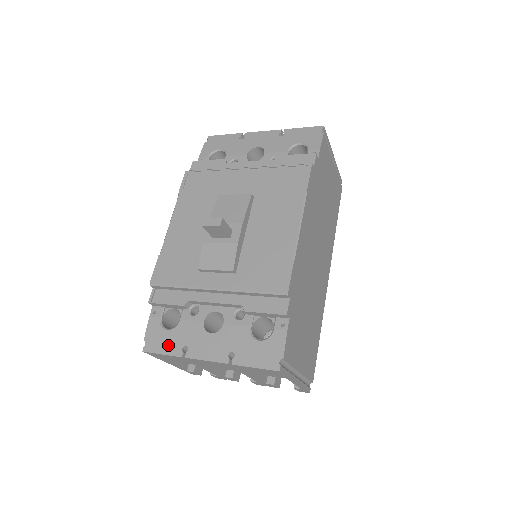
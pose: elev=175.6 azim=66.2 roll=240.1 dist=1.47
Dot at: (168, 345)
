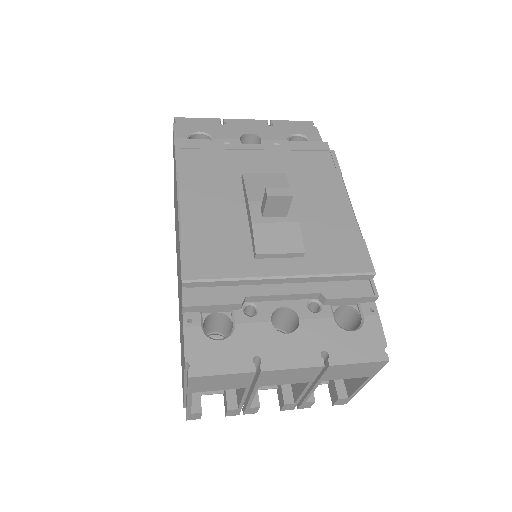
Dot at: (229, 360)
